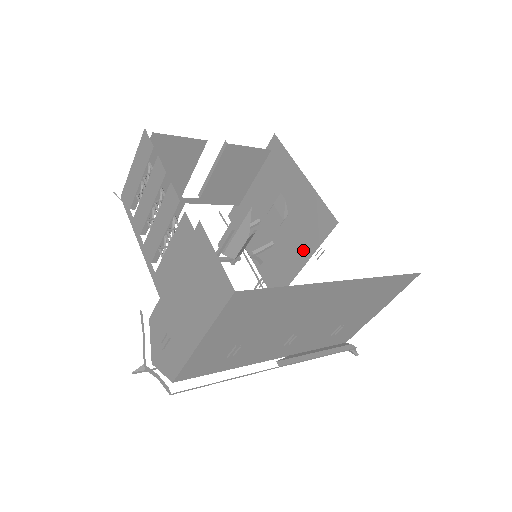
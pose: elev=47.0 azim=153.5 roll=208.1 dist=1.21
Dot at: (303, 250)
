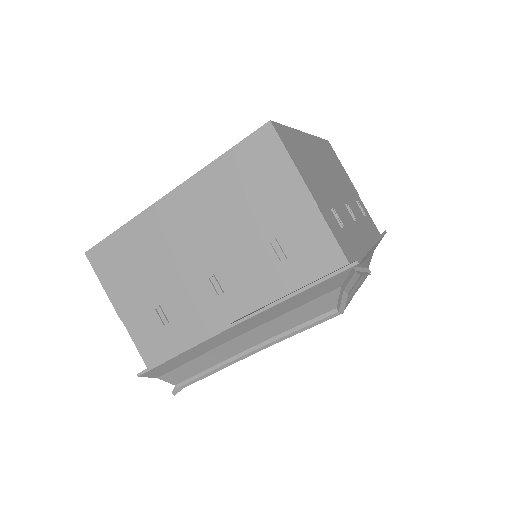
Dot at: occluded
